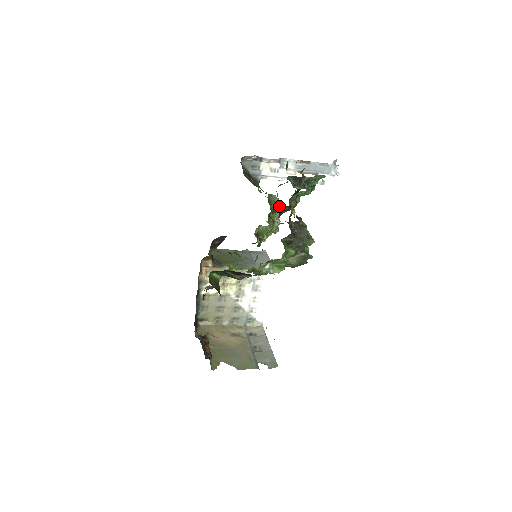
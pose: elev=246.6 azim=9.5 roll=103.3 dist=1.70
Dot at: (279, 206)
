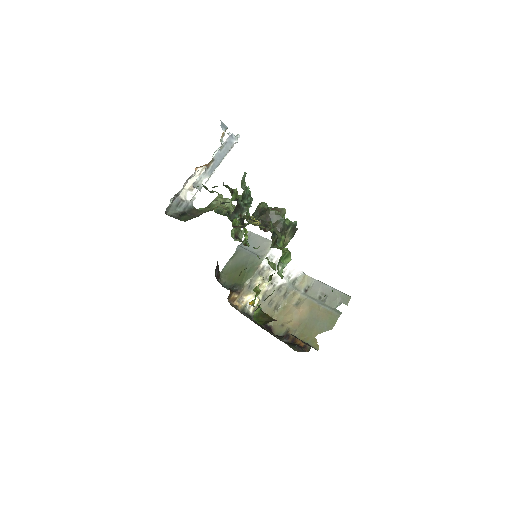
Dot at: occluded
